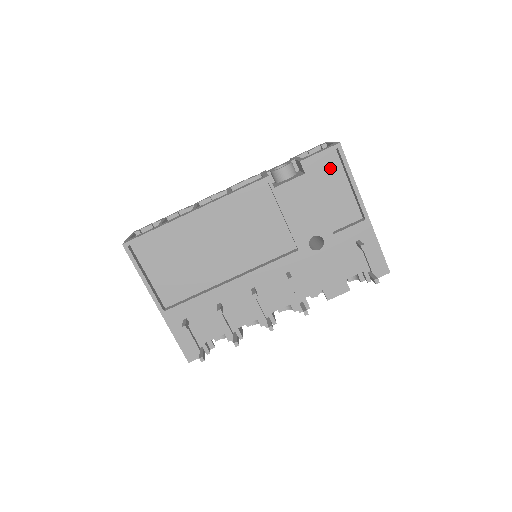
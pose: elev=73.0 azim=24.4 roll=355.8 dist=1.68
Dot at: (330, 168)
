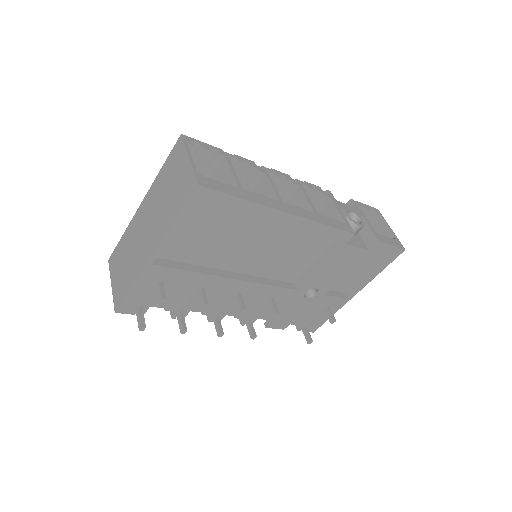
Dot at: (377, 254)
